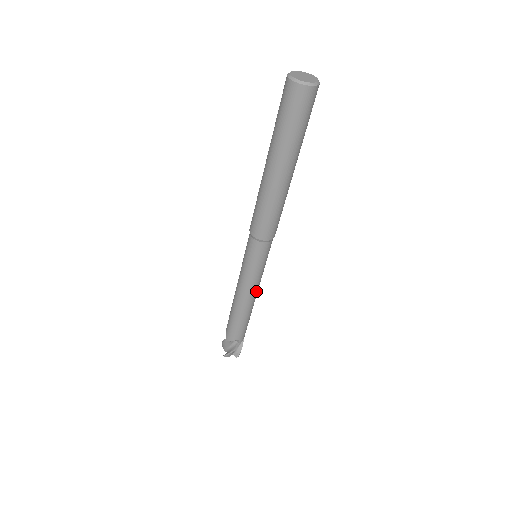
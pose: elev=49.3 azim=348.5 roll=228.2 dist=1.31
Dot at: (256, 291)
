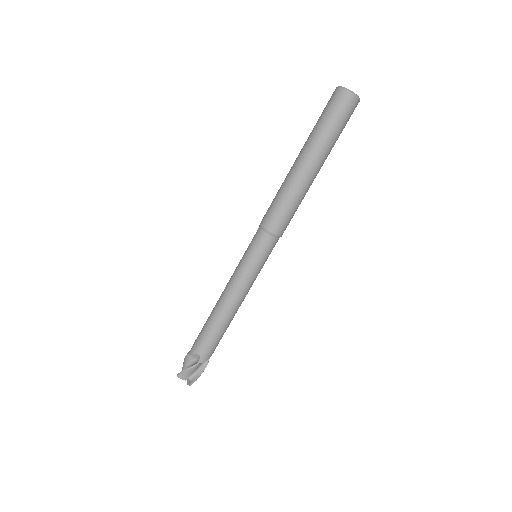
Dot at: (240, 296)
